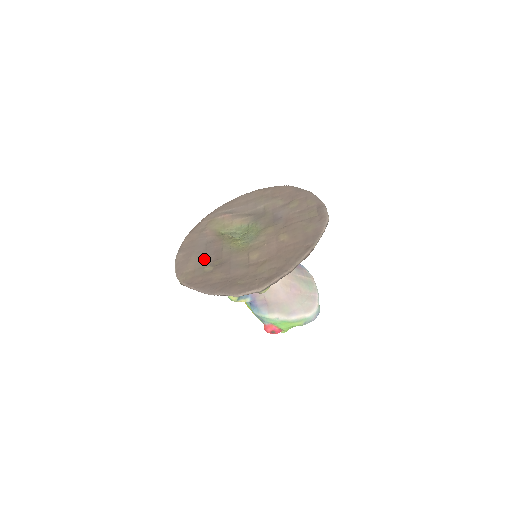
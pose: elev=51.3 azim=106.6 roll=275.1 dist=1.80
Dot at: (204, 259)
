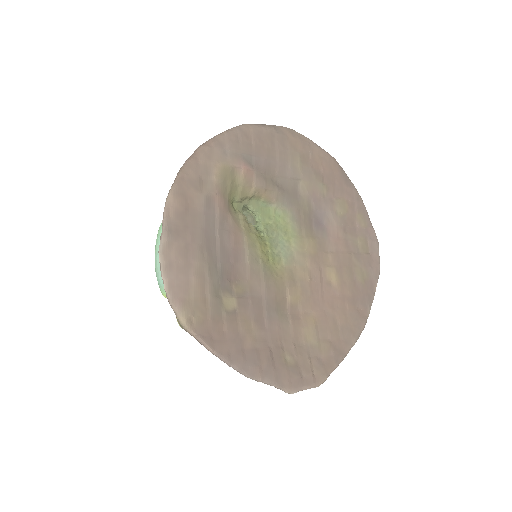
Dot at: (218, 272)
